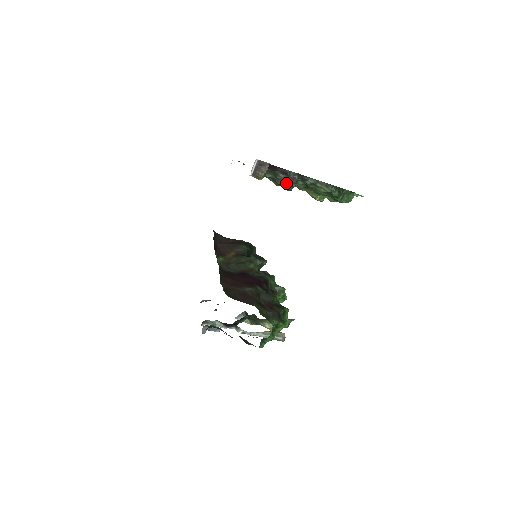
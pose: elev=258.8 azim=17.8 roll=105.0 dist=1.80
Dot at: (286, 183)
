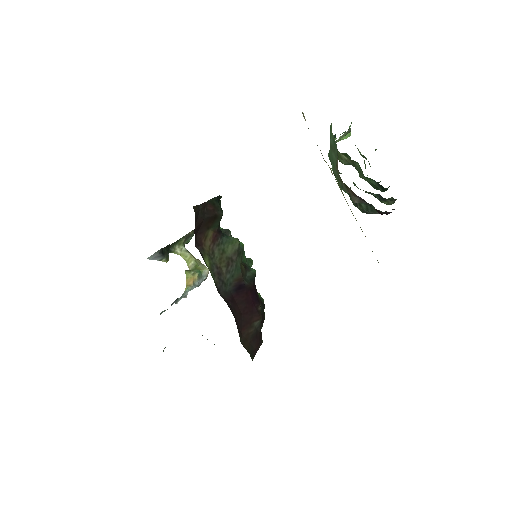
Dot at: (369, 212)
